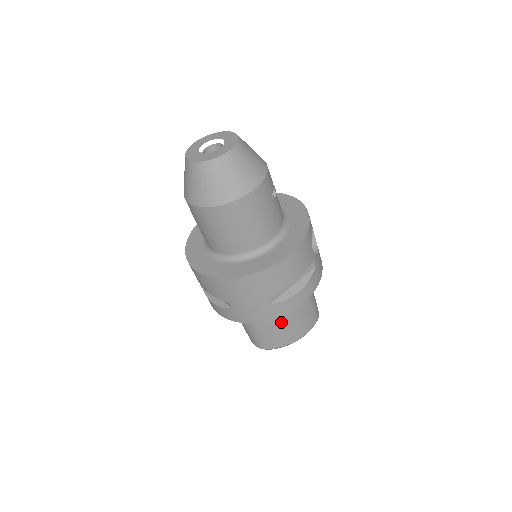
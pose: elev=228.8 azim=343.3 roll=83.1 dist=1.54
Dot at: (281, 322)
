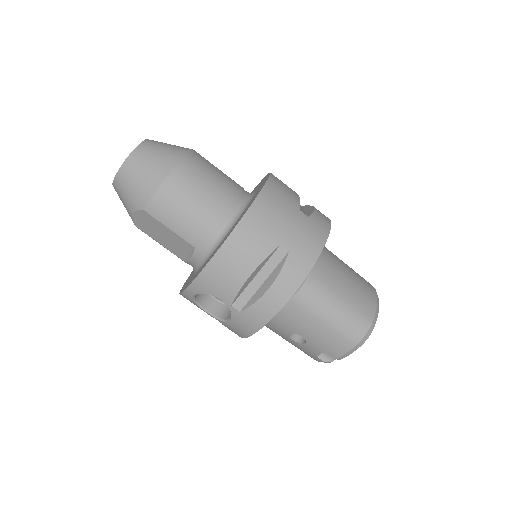
Dot at: (342, 272)
